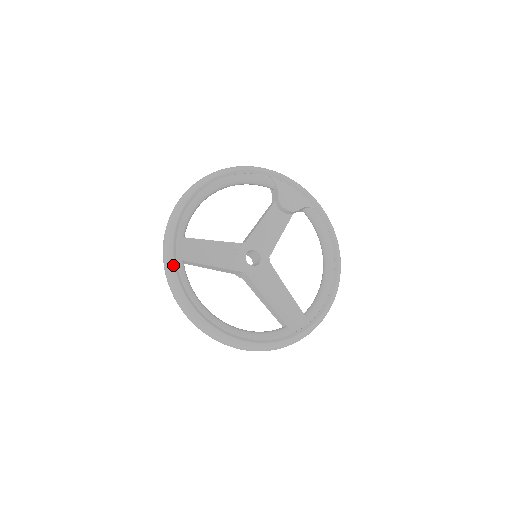
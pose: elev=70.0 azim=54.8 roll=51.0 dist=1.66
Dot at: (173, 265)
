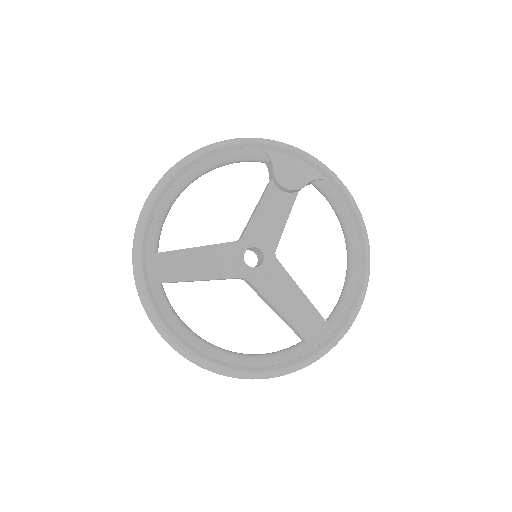
Dot at: (146, 293)
